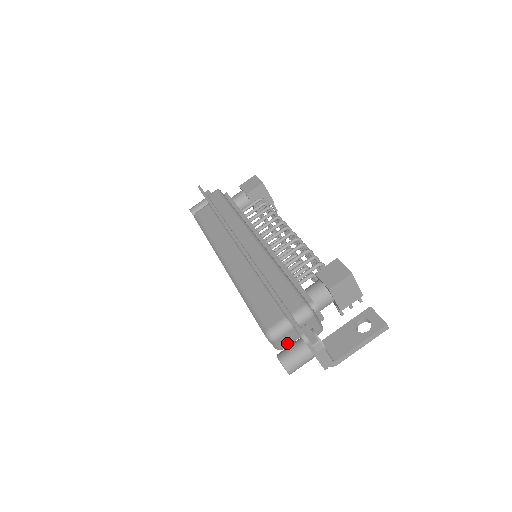
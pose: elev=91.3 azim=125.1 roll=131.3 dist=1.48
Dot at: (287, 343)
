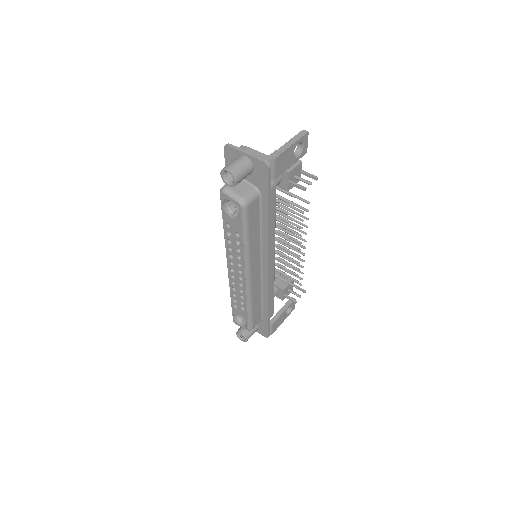
Dot at: (243, 193)
